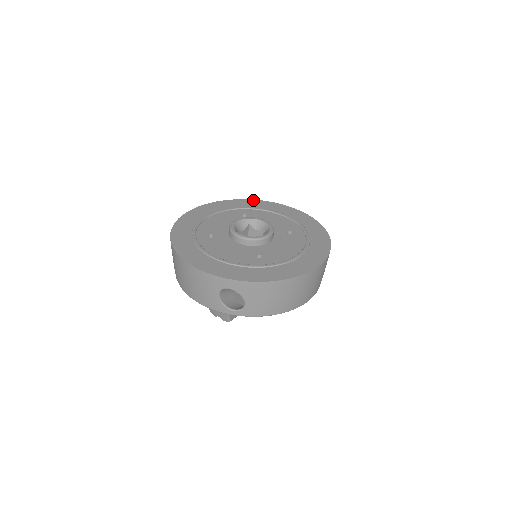
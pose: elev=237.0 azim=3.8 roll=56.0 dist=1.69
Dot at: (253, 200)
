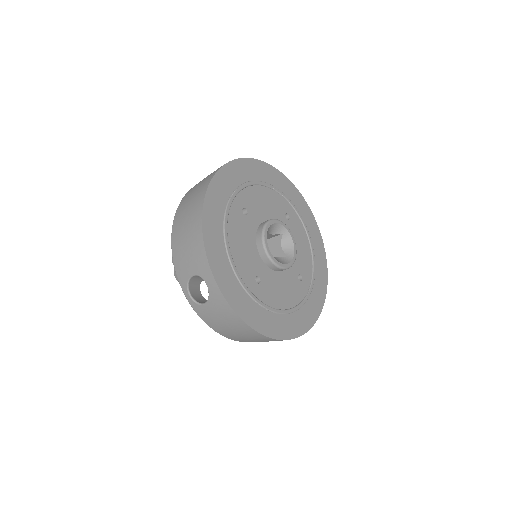
Dot at: (308, 206)
